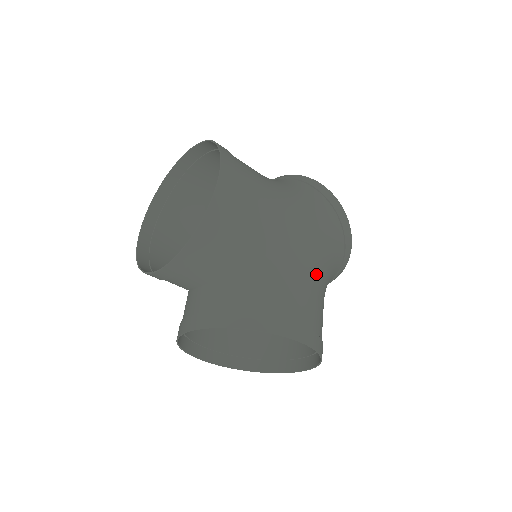
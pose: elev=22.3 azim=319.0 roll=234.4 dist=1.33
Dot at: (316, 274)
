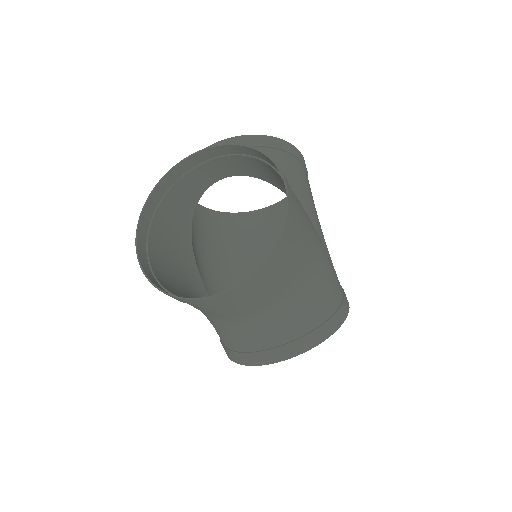
Dot at: (314, 243)
